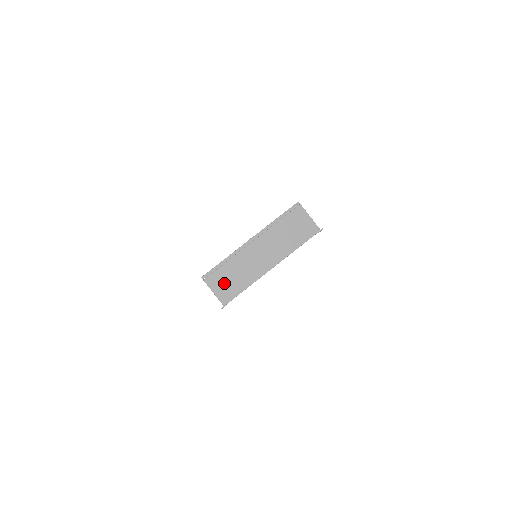
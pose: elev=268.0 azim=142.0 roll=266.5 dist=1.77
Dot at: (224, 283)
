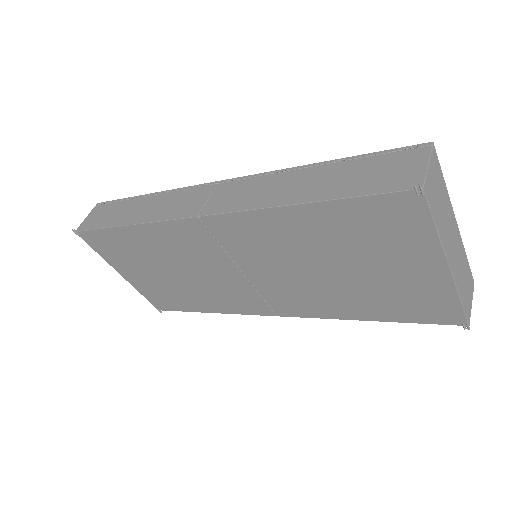
Dot at: (435, 185)
